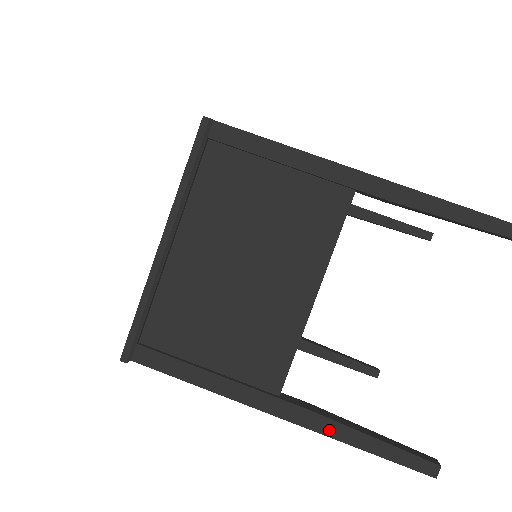
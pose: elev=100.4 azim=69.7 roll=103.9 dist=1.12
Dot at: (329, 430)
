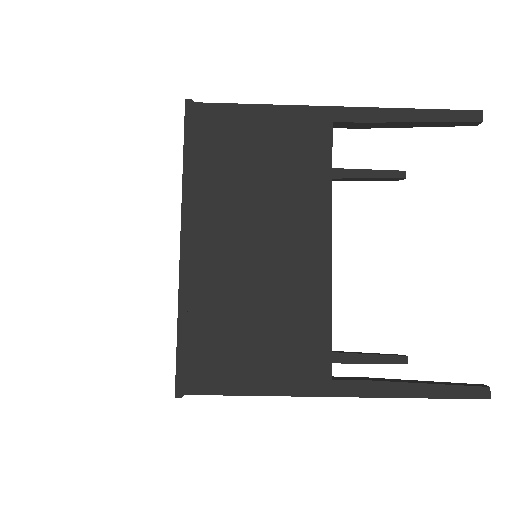
Dot at: occluded
